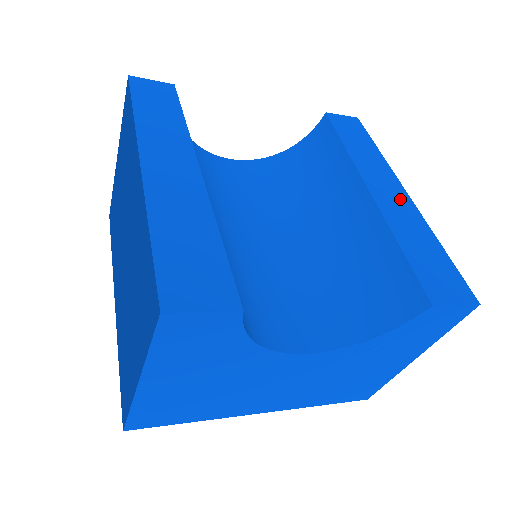
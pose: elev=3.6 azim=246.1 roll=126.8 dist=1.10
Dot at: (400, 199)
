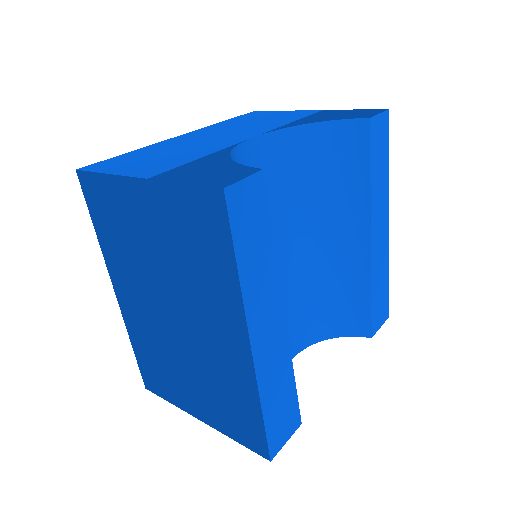
Dot at: (384, 236)
